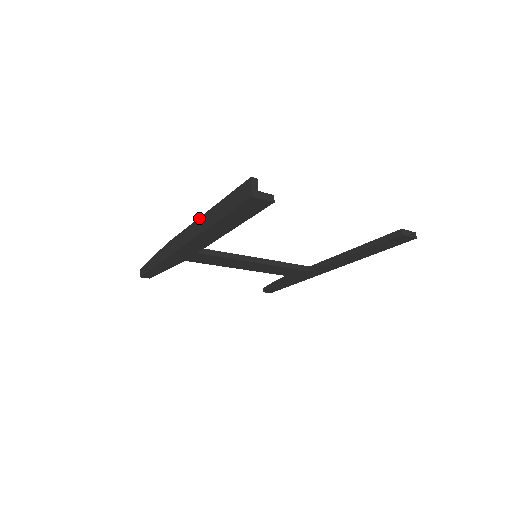
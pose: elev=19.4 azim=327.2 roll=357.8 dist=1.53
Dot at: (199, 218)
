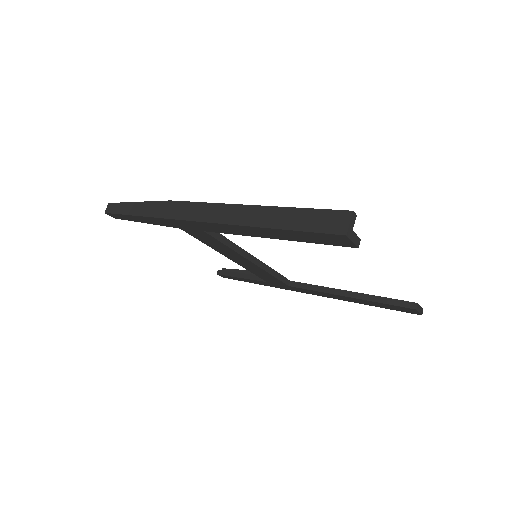
Dot at: (241, 205)
